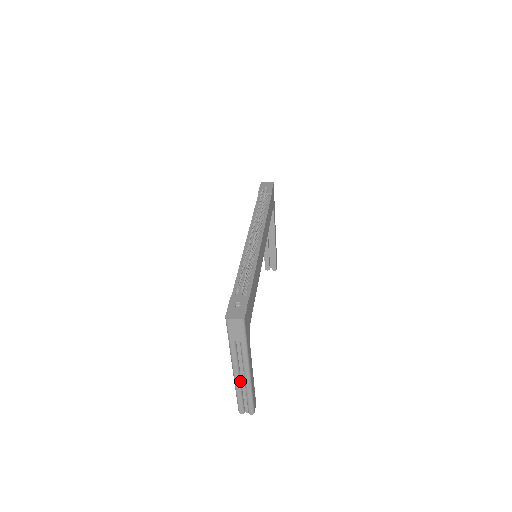
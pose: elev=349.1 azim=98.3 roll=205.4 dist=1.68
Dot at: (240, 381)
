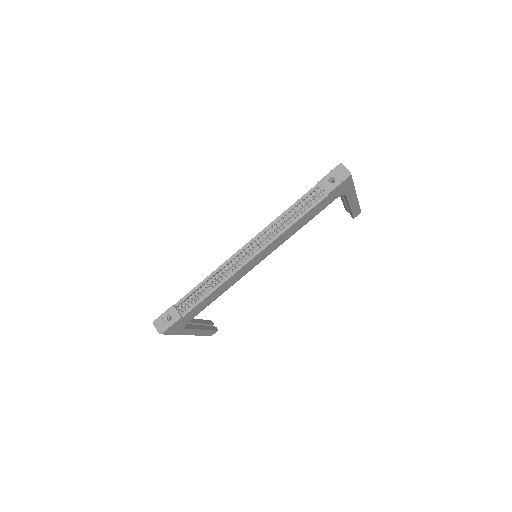
Dot at: occluded
